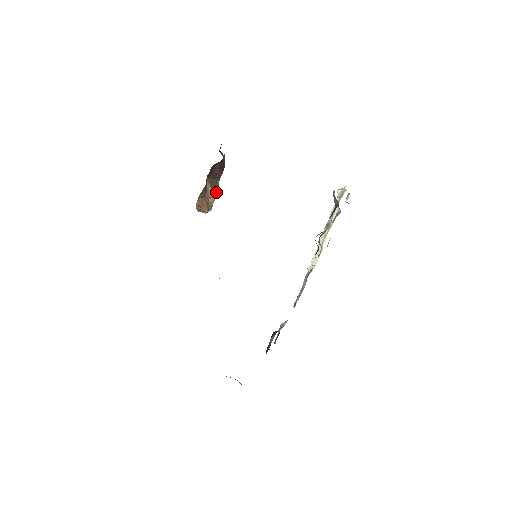
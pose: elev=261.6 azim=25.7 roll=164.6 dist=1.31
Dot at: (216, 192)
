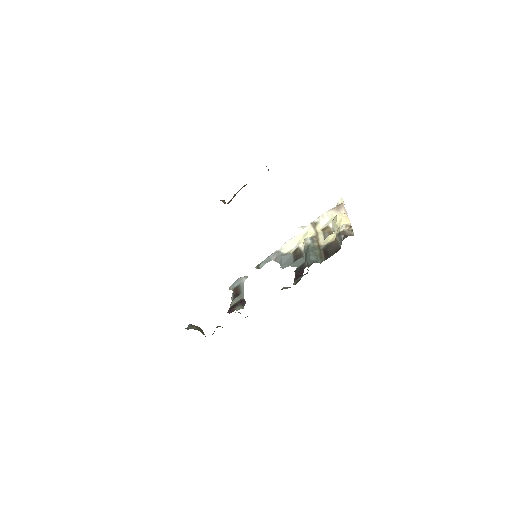
Dot at: occluded
